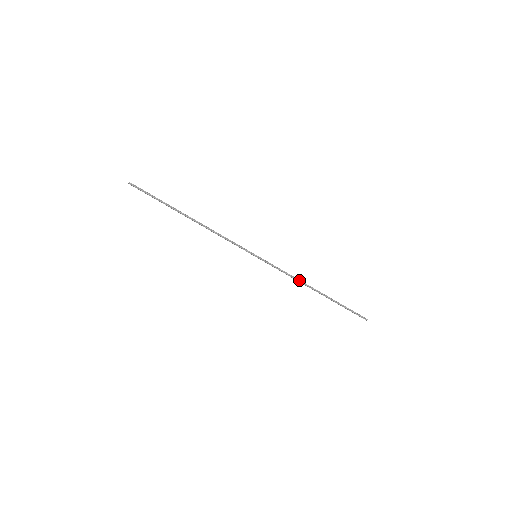
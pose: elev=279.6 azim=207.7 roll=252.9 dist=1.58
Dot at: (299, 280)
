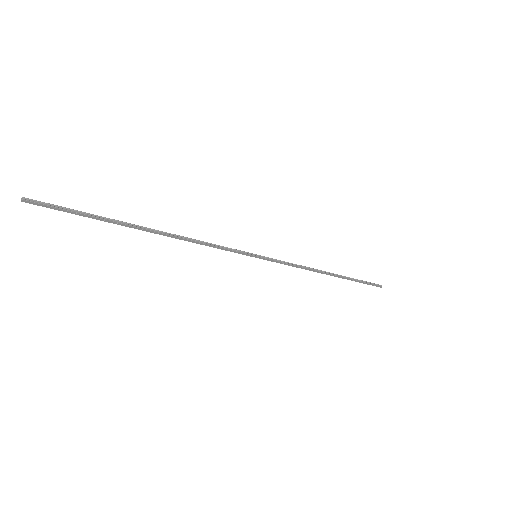
Dot at: (310, 268)
